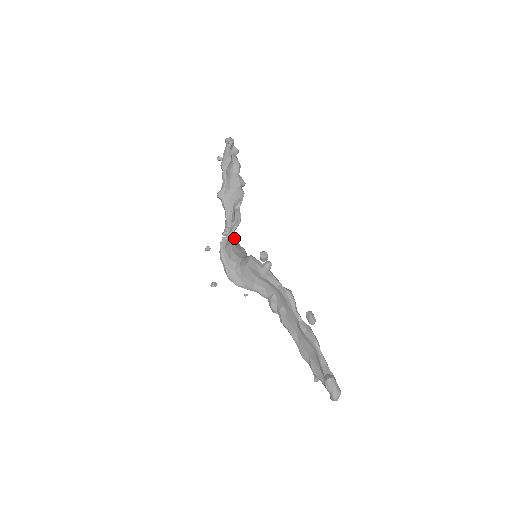
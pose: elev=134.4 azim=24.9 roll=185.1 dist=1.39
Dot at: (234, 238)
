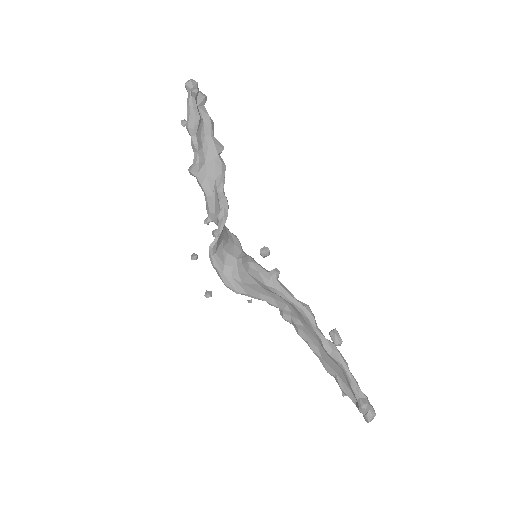
Dot at: (223, 230)
